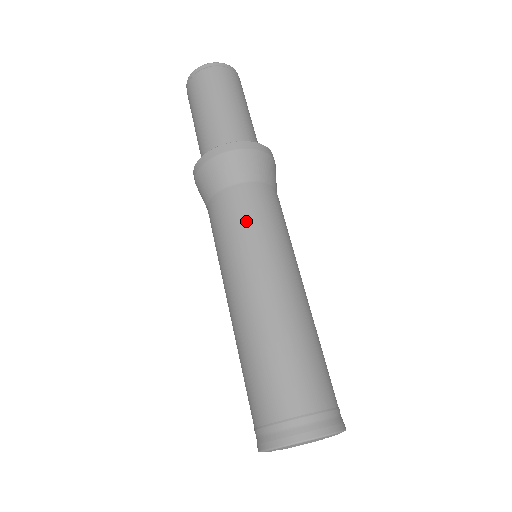
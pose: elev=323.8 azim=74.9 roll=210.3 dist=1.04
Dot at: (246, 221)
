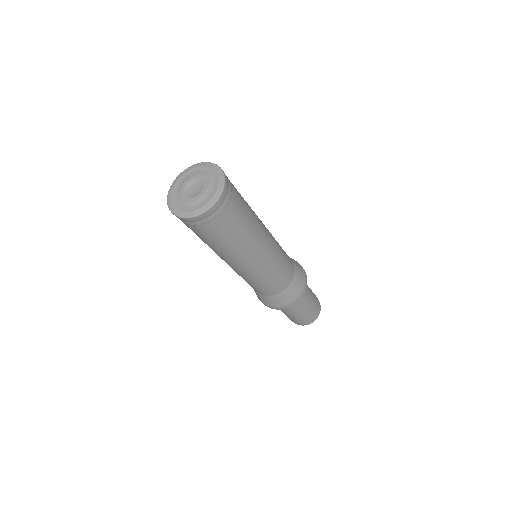
Dot at: occluded
